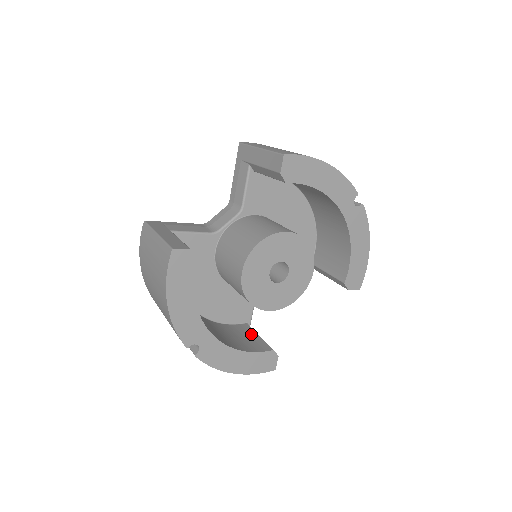
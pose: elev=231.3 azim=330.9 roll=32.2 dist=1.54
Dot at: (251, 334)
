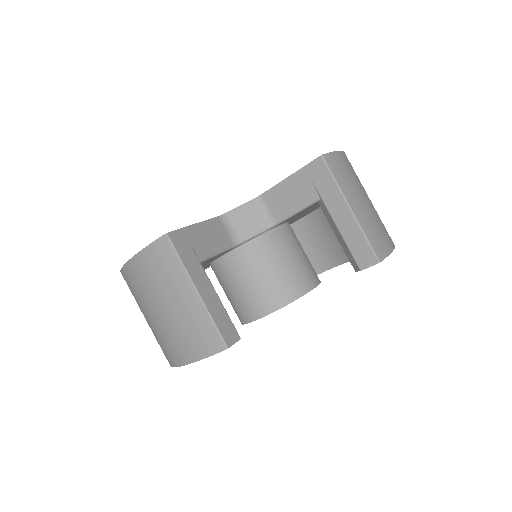
Dot at: occluded
